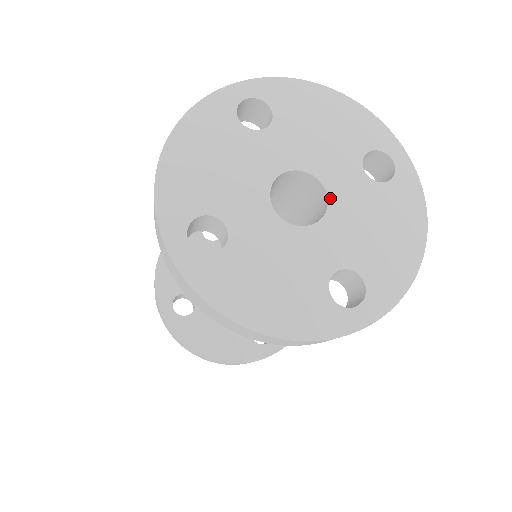
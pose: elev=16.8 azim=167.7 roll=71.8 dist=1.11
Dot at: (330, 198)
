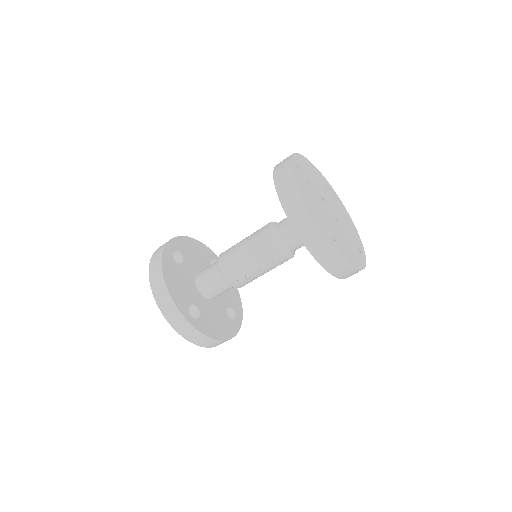
Dot at: (333, 208)
